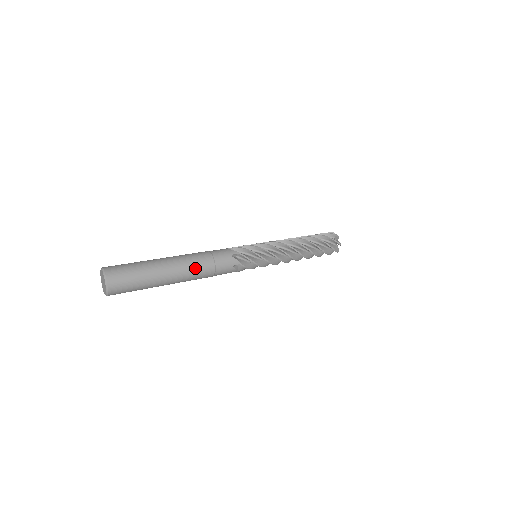
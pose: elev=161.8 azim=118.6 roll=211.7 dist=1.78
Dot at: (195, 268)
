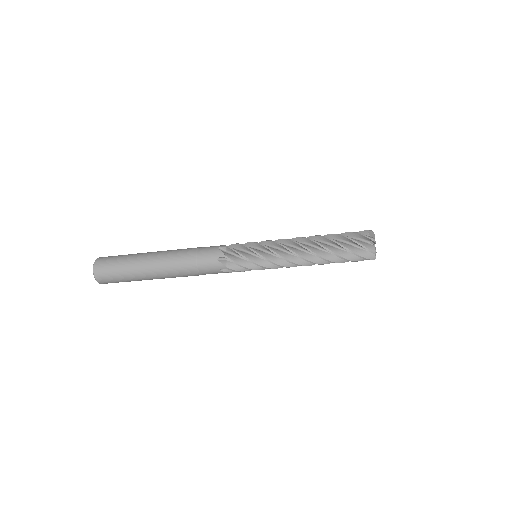
Dot at: (177, 250)
